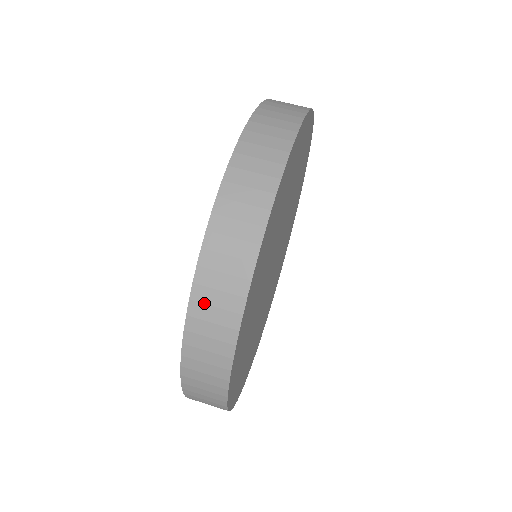
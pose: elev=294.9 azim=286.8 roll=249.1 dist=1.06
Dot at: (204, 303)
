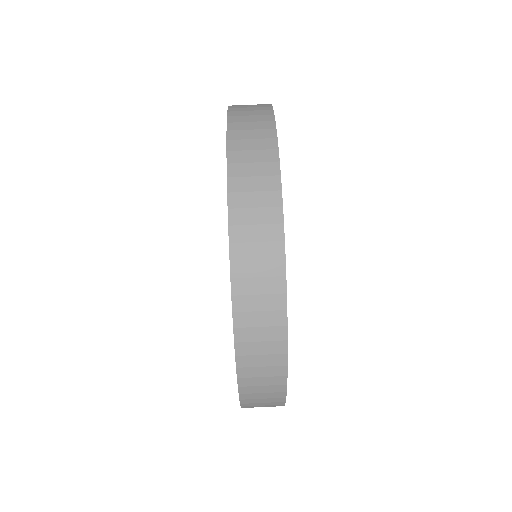
Dot at: (242, 191)
